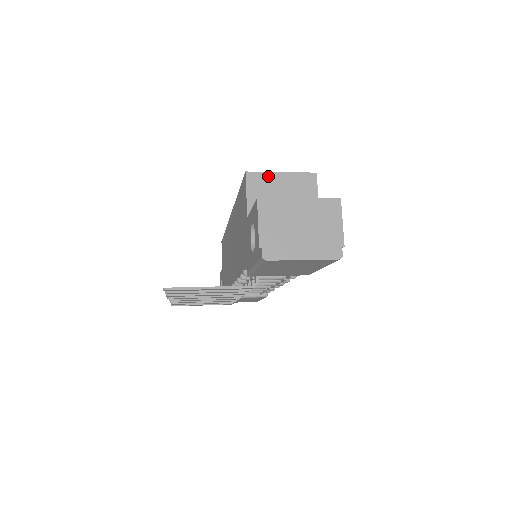
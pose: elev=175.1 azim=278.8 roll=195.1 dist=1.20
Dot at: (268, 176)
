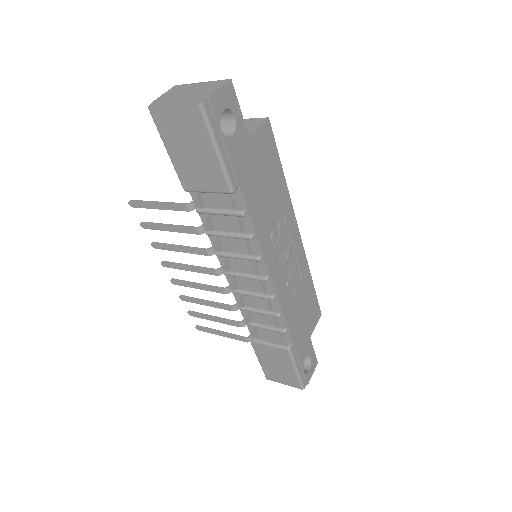
Dot at: occluded
